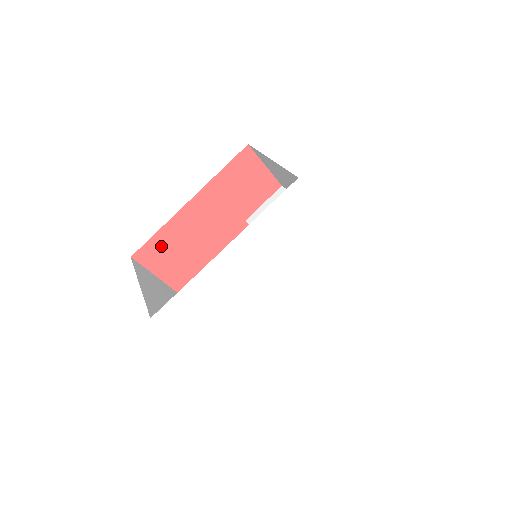
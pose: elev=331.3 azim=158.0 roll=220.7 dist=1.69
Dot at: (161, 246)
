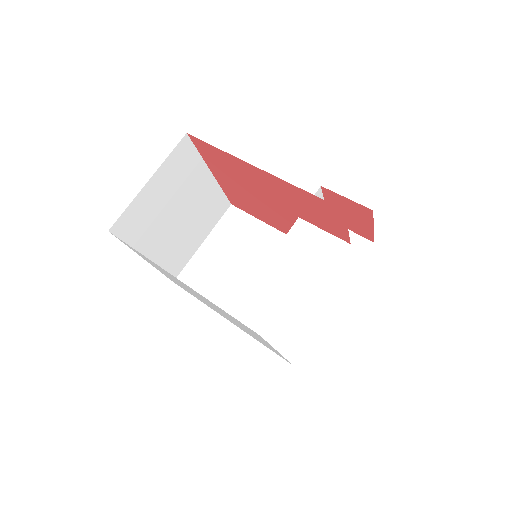
Dot at: (216, 154)
